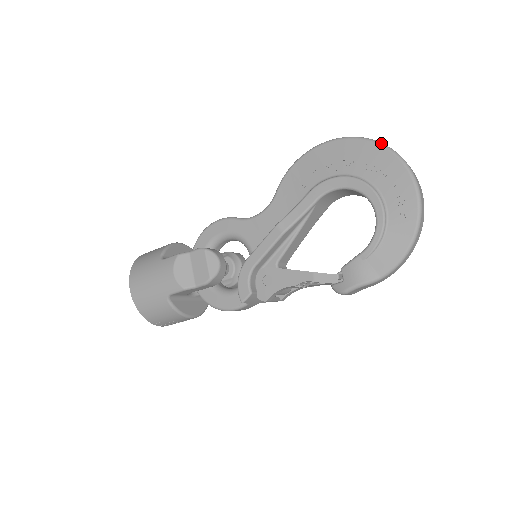
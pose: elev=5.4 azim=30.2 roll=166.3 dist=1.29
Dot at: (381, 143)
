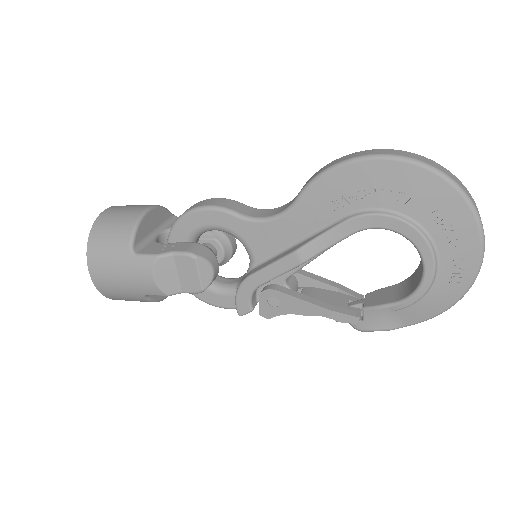
Dot at: (459, 187)
